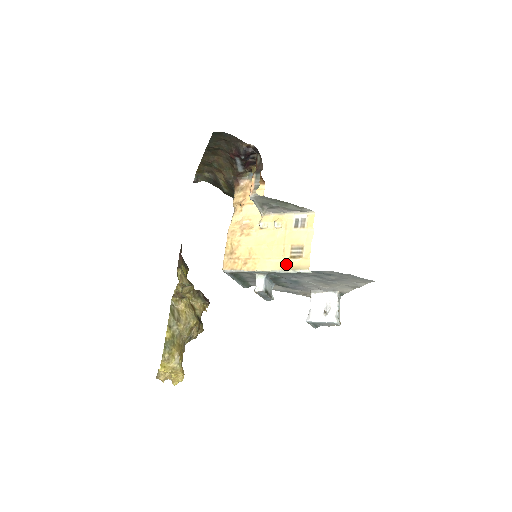
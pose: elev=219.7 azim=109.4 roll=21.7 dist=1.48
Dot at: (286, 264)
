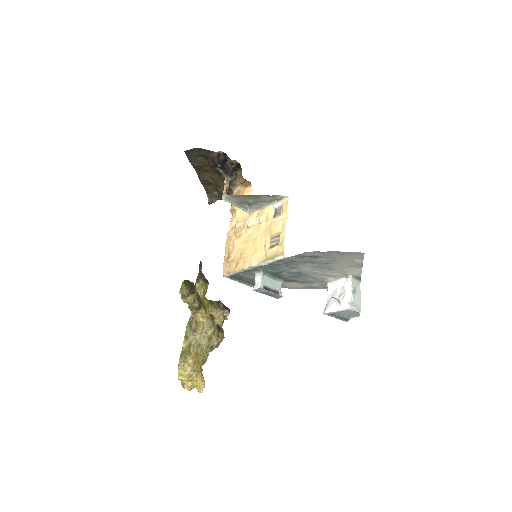
Dot at: (266, 255)
